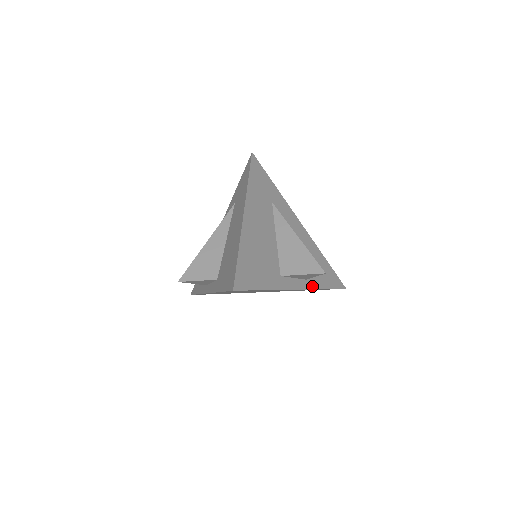
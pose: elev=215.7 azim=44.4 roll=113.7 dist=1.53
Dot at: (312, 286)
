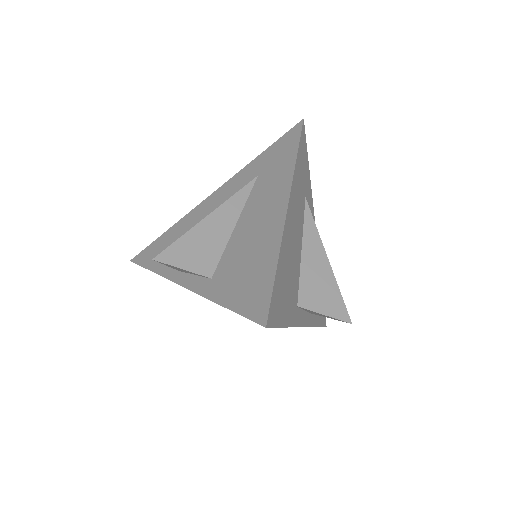
Dot at: (311, 322)
